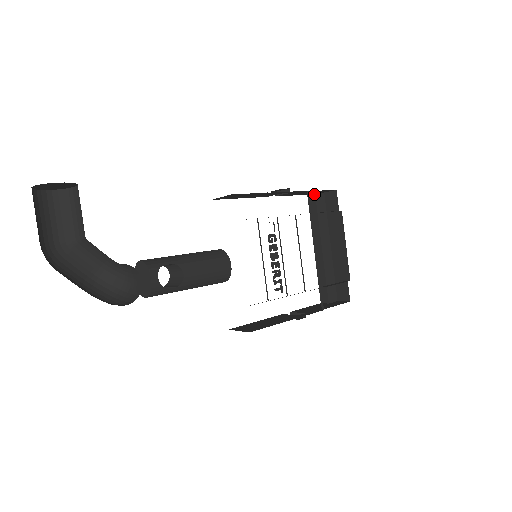
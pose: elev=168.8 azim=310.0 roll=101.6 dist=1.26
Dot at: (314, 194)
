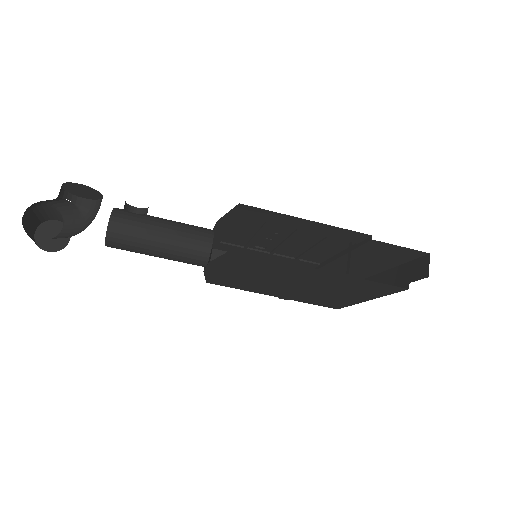
Dot at: occluded
